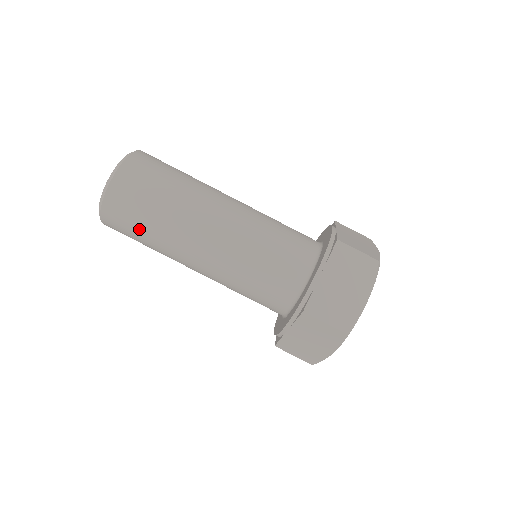
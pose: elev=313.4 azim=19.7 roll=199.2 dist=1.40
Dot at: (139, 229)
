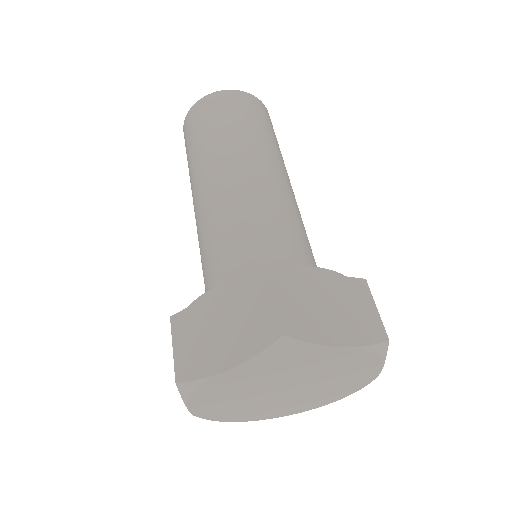
Dot at: occluded
